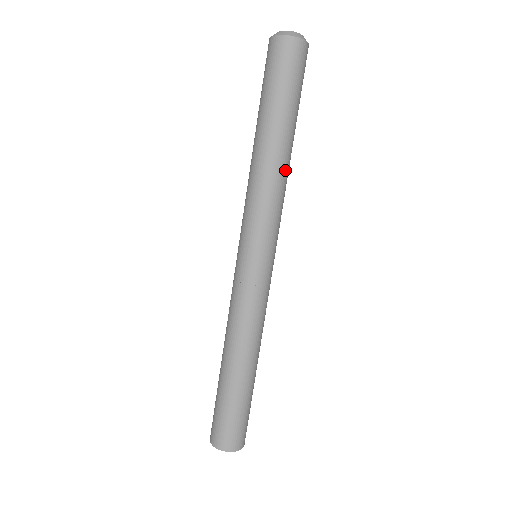
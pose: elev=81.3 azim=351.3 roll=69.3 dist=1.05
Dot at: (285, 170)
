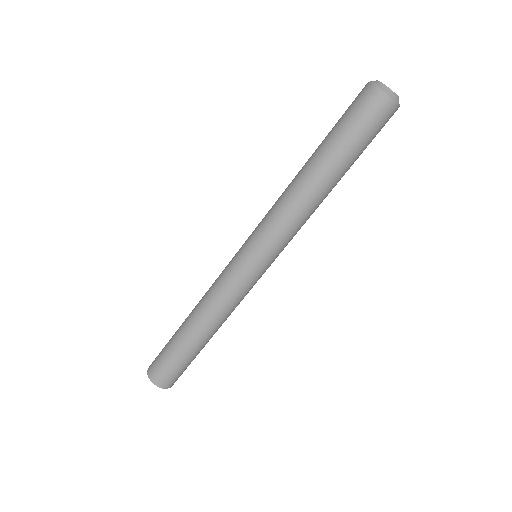
Dot at: (319, 204)
